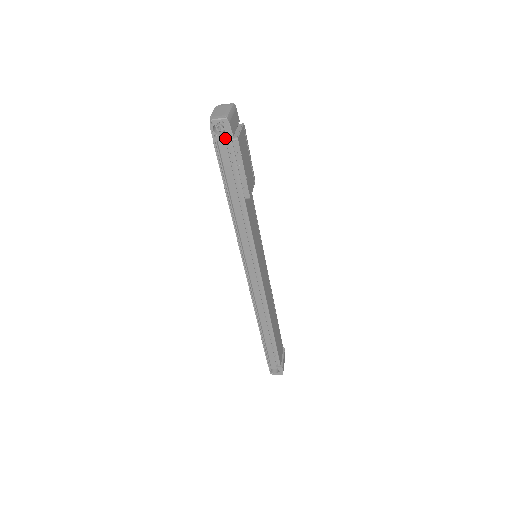
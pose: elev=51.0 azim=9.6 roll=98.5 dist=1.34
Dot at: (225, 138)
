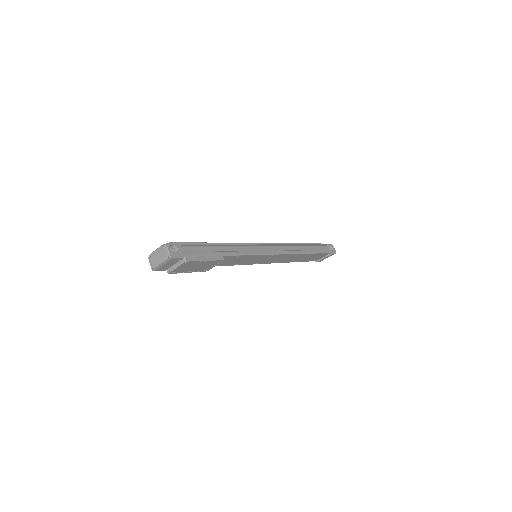
Dot at: occluded
